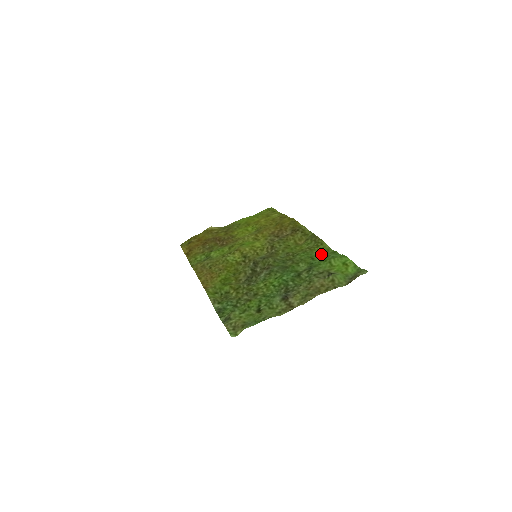
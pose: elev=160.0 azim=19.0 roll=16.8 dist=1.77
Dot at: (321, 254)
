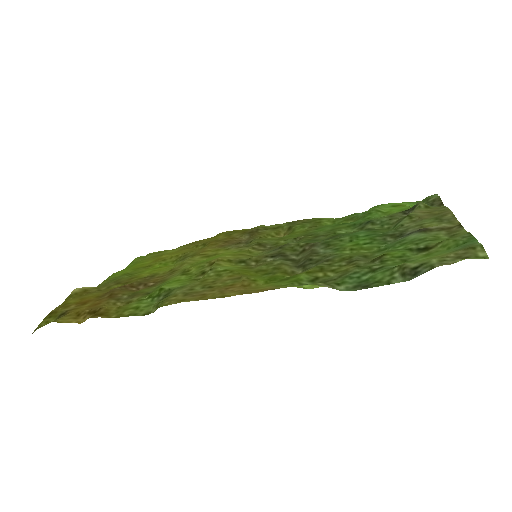
Dot at: (339, 223)
